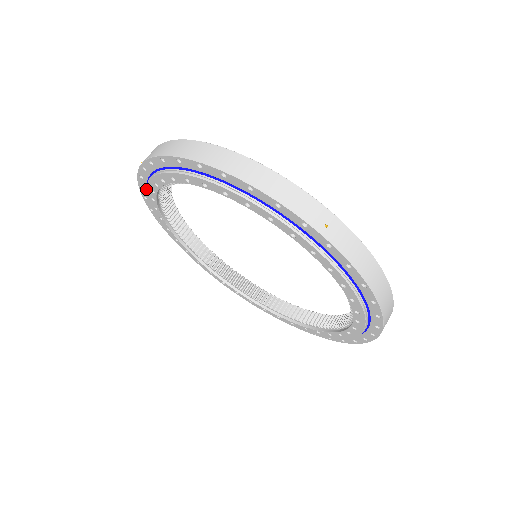
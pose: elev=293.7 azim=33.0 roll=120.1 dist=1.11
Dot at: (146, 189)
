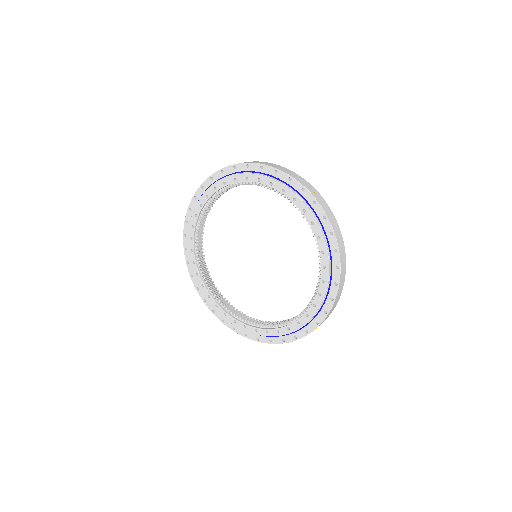
Dot at: (193, 210)
